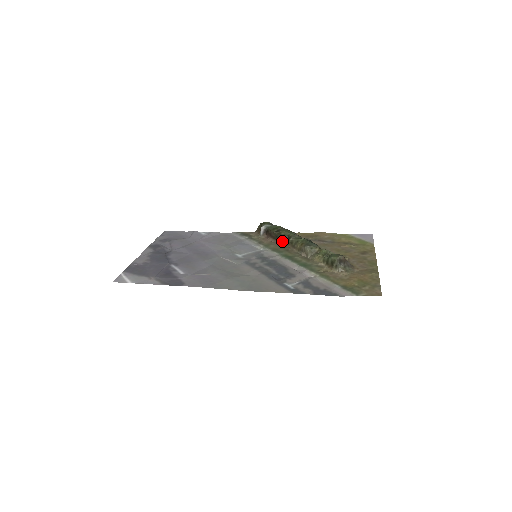
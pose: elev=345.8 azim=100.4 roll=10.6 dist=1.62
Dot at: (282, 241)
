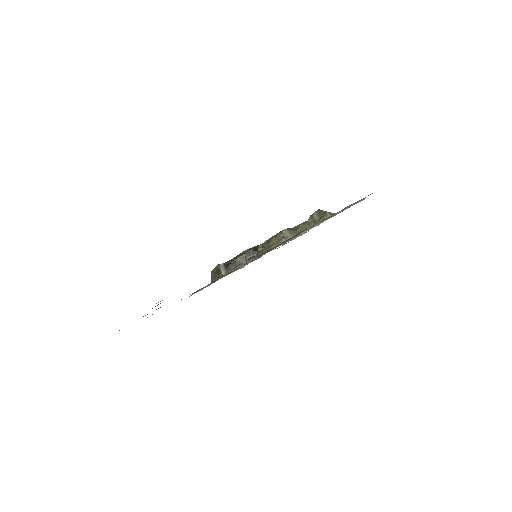
Dot at: (252, 257)
